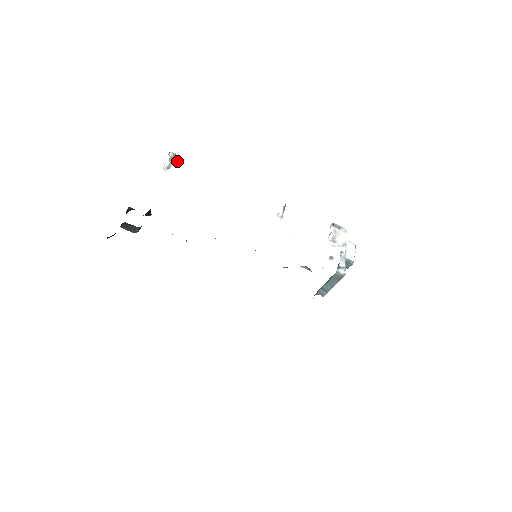
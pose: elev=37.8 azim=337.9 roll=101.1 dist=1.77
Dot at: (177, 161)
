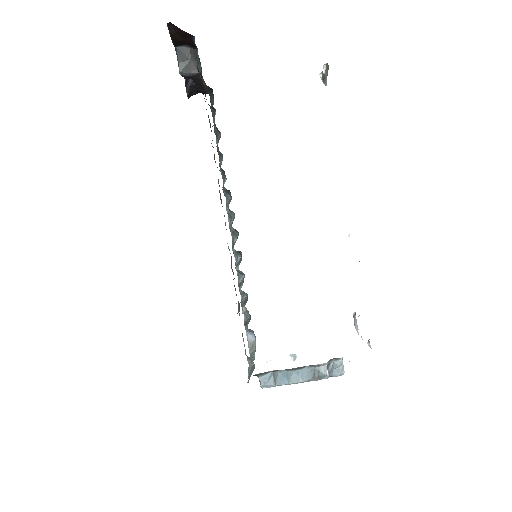
Dot at: (325, 84)
